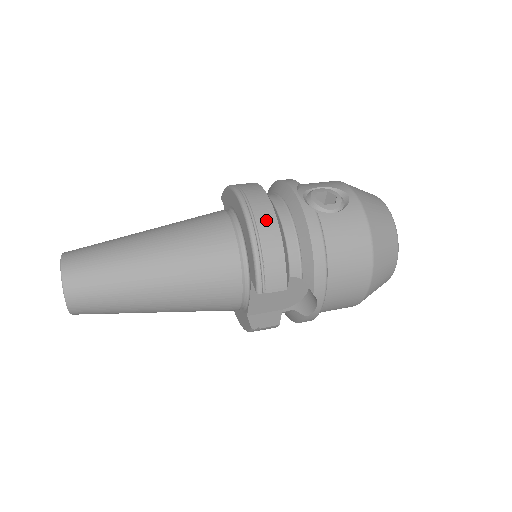
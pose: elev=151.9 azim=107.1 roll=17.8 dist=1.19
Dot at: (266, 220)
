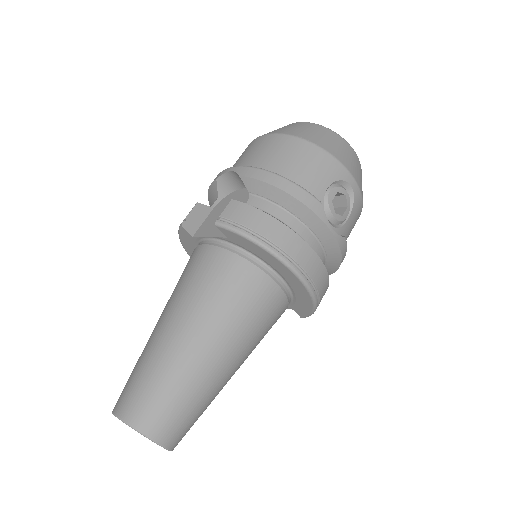
Dot at: (322, 281)
